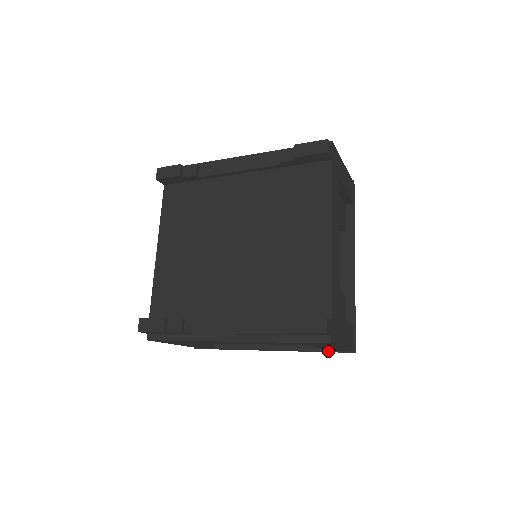
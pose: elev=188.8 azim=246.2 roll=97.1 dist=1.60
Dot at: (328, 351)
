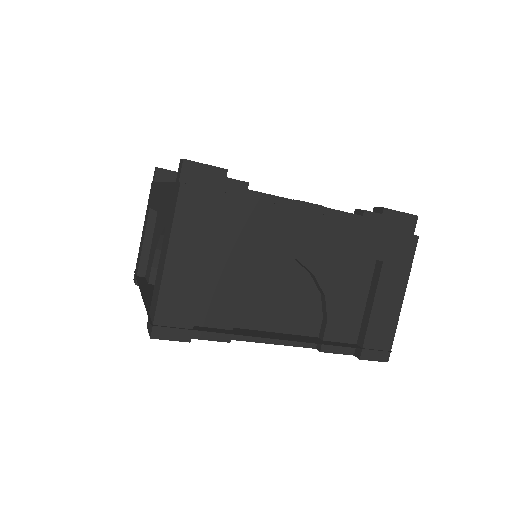
Dot at: (362, 348)
